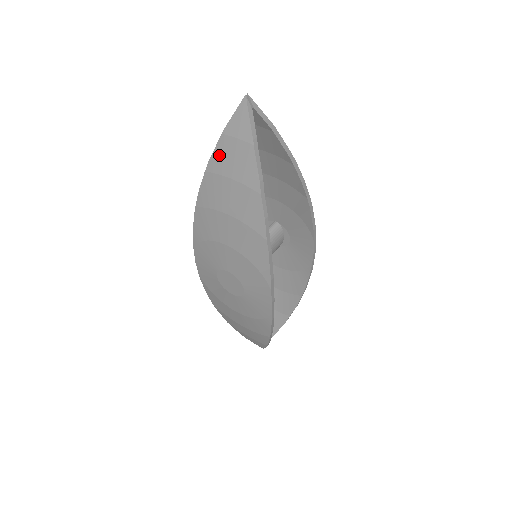
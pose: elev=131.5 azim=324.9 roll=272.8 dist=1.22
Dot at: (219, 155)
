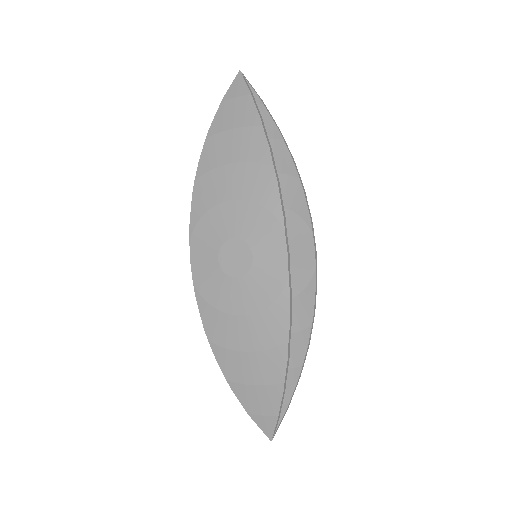
Dot at: (219, 118)
